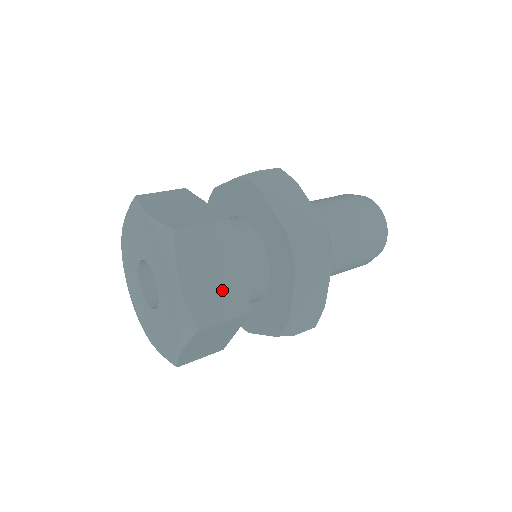
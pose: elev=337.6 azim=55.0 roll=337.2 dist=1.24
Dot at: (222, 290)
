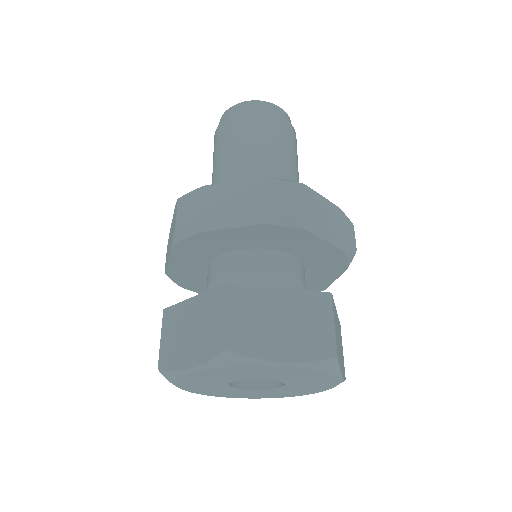
Dot at: (302, 317)
